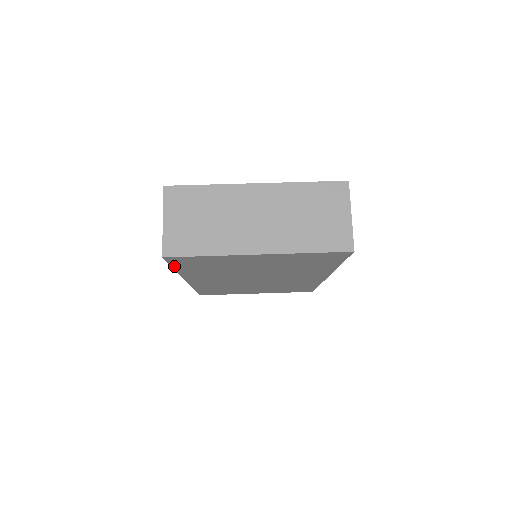
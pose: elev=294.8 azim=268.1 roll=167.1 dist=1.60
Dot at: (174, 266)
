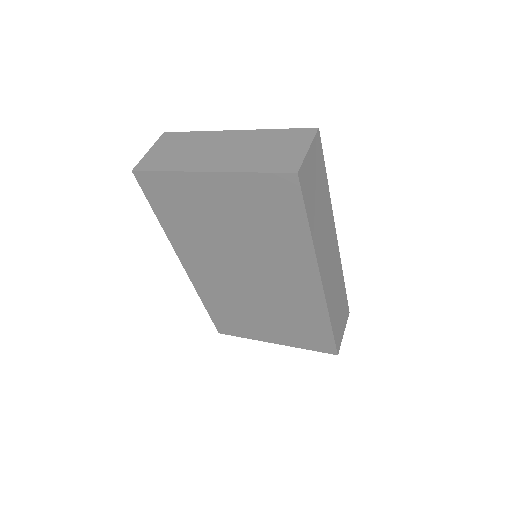
Dot at: (152, 205)
